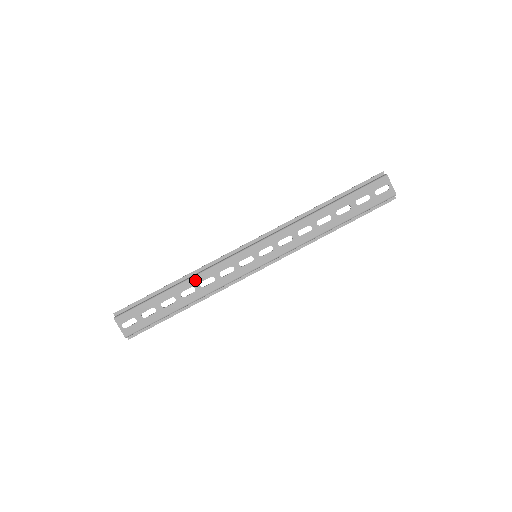
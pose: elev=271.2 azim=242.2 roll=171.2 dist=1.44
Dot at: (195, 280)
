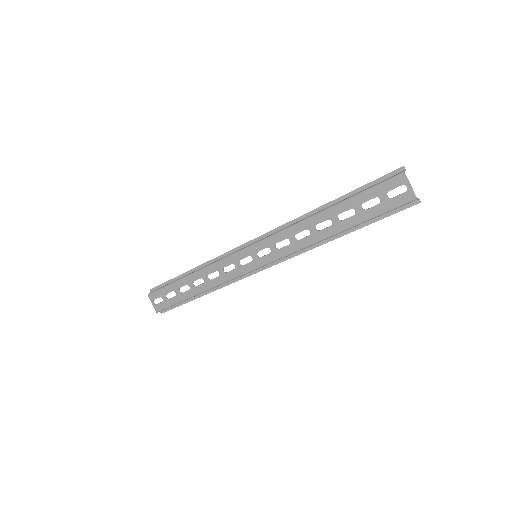
Dot at: (203, 272)
